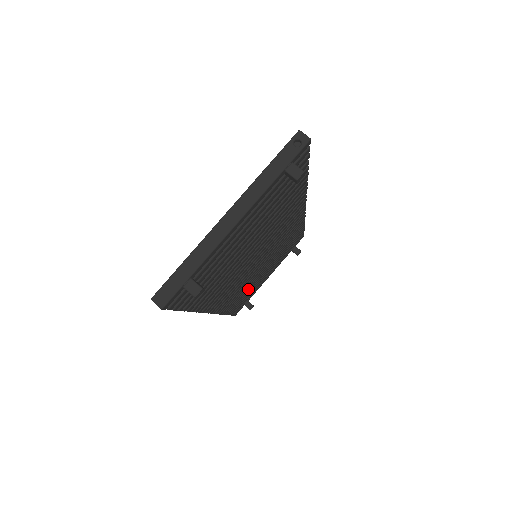
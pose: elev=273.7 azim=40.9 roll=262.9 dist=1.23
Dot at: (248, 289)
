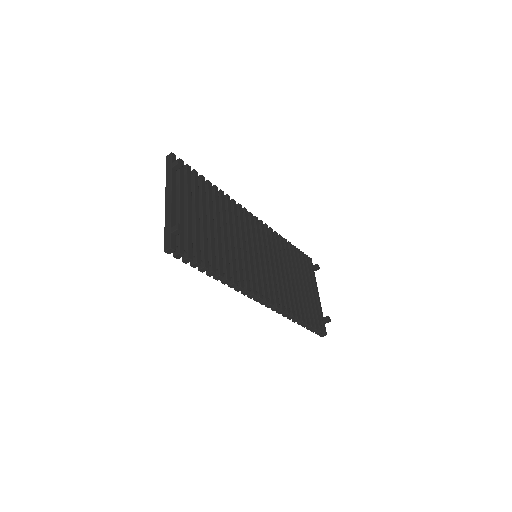
Dot at: (297, 297)
